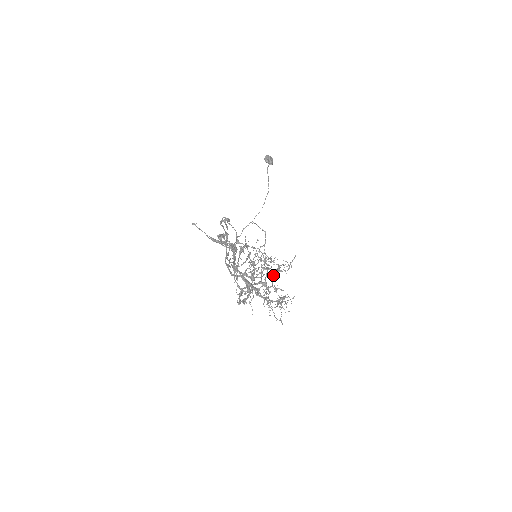
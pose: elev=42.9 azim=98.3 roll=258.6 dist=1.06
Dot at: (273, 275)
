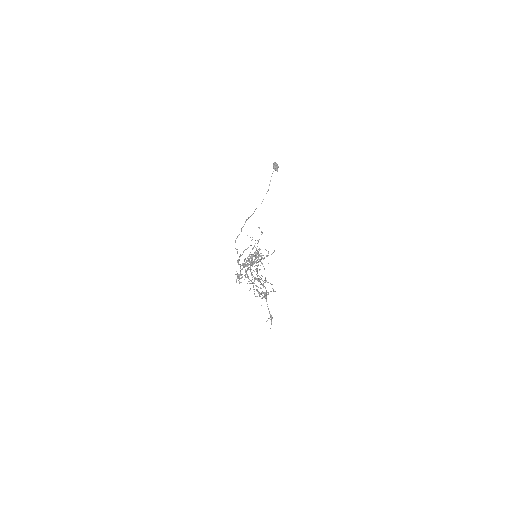
Dot at: occluded
